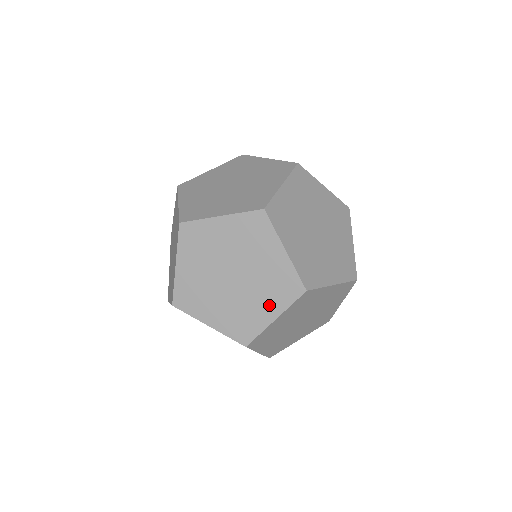
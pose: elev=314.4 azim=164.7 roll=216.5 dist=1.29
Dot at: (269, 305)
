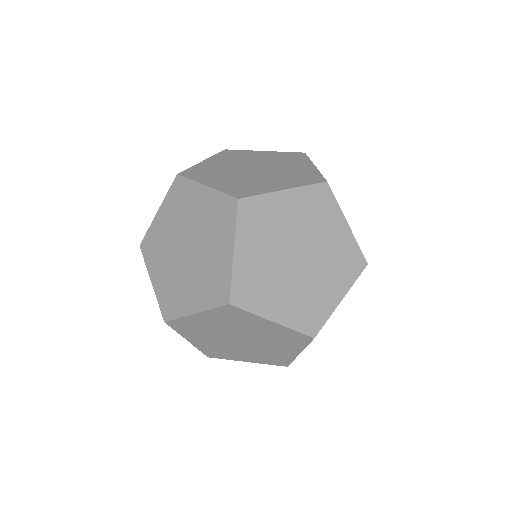
Dot at: (251, 358)
